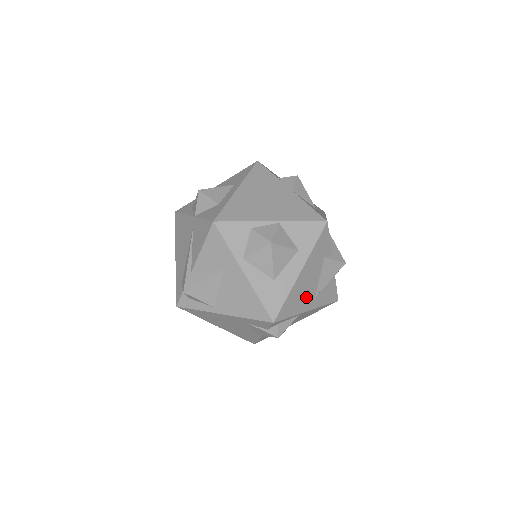
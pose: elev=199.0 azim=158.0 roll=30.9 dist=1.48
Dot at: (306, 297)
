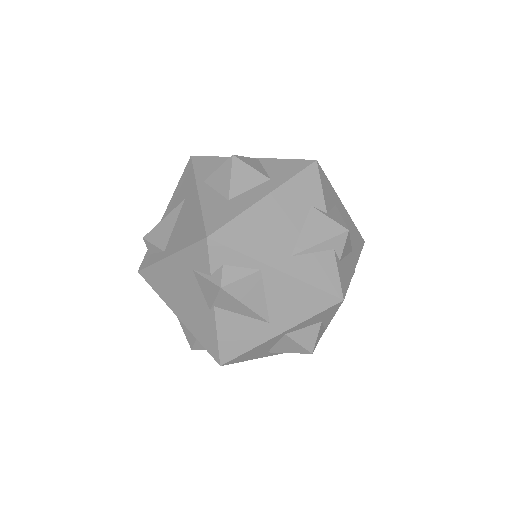
Dot at: (273, 243)
